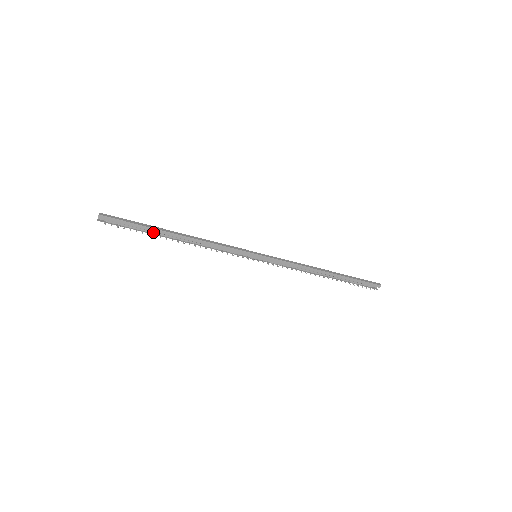
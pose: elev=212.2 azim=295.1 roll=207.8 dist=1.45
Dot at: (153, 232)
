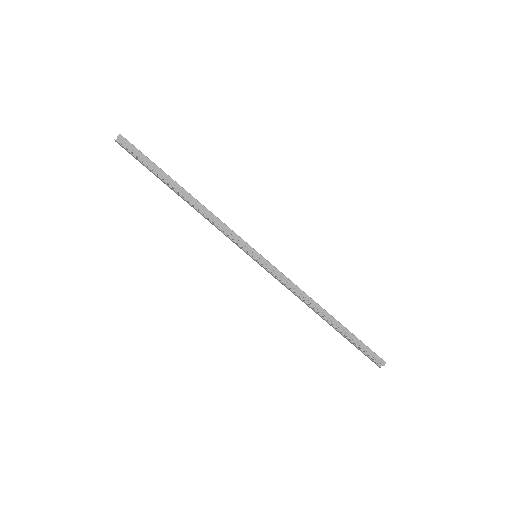
Dot at: (162, 178)
